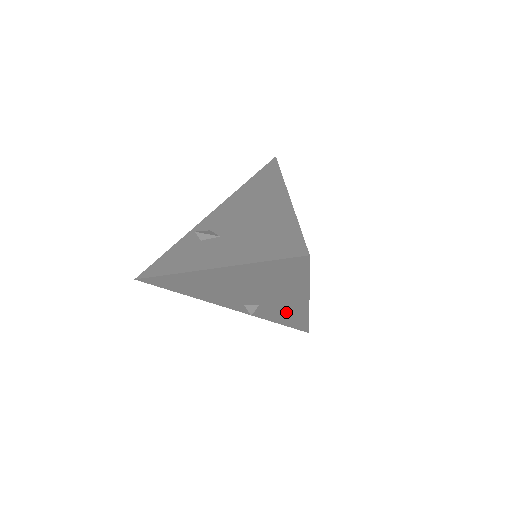
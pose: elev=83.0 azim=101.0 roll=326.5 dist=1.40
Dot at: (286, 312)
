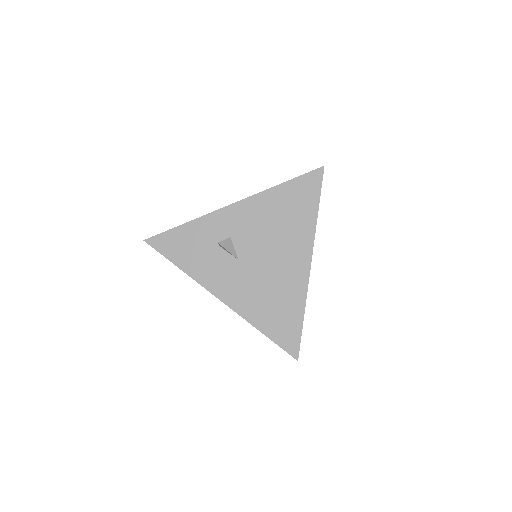
Dot at: occluded
